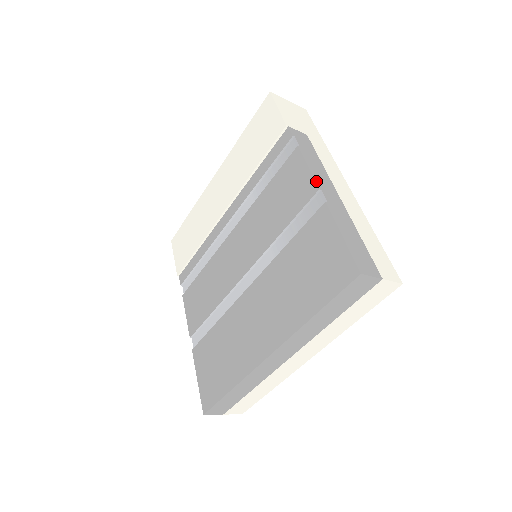
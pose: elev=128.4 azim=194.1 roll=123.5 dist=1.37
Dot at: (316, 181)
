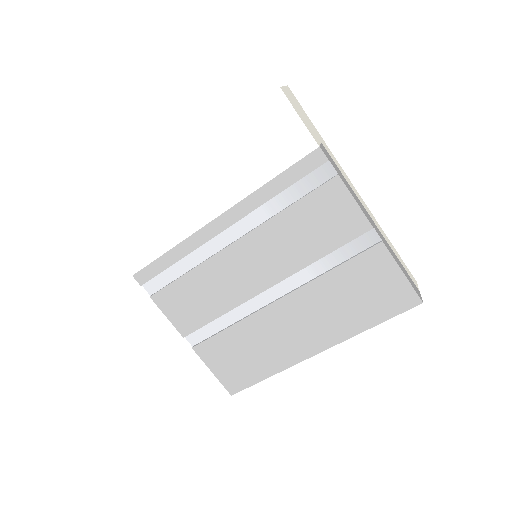
Dot at: (368, 218)
